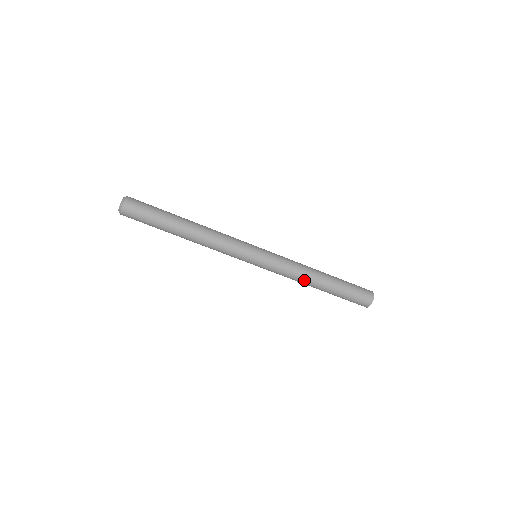
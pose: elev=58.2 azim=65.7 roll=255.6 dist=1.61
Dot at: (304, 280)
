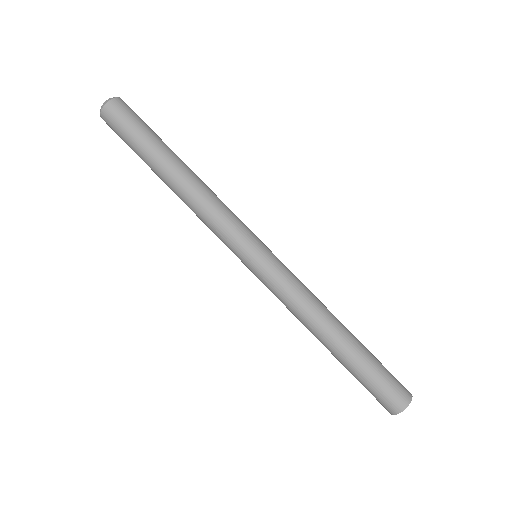
Dot at: (314, 319)
